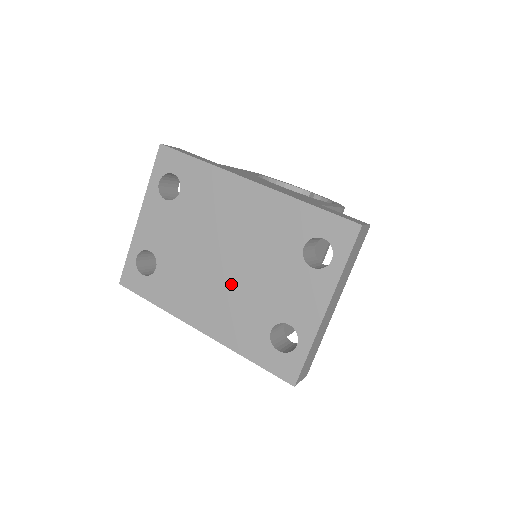
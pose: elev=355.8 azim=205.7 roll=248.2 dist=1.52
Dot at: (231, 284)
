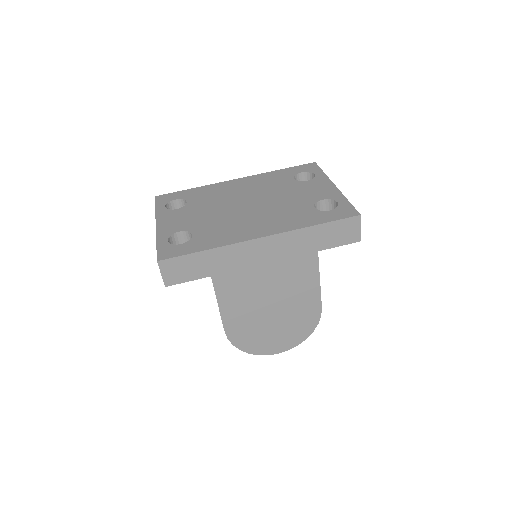
Dot at: (264, 209)
